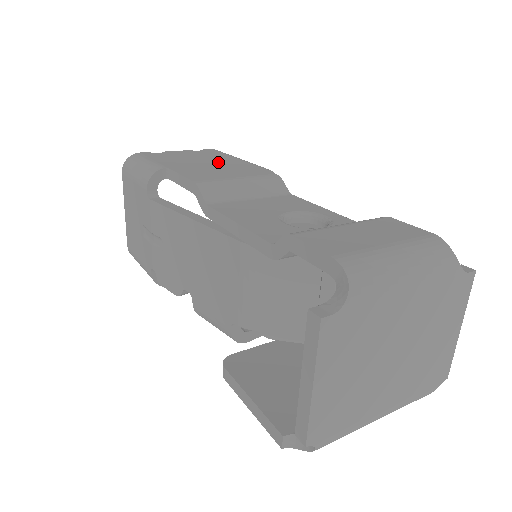
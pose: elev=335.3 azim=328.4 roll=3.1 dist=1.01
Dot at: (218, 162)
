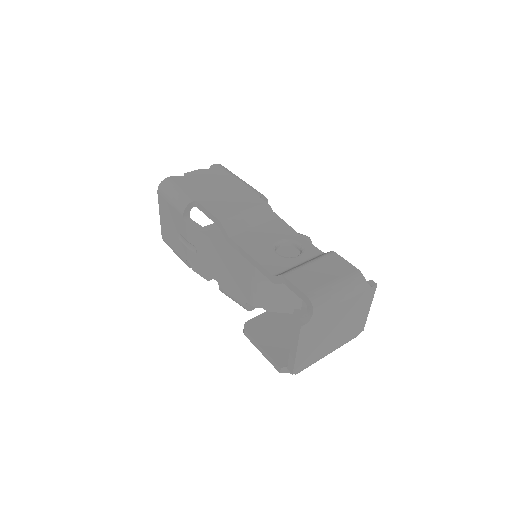
Dot at: (226, 188)
